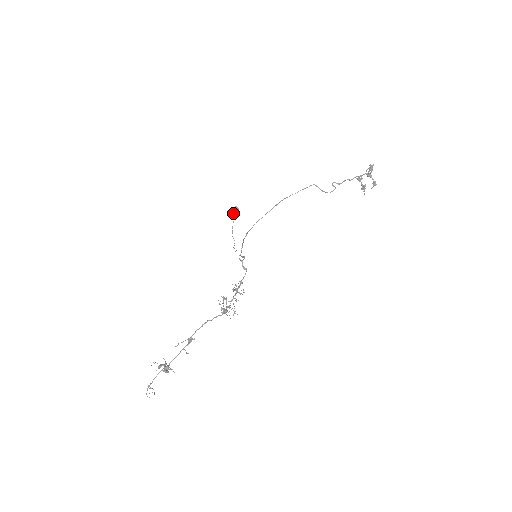
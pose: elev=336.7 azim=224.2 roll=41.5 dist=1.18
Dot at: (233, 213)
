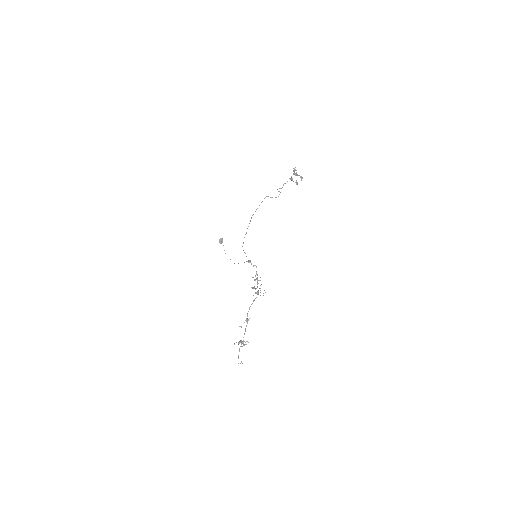
Dot at: (221, 243)
